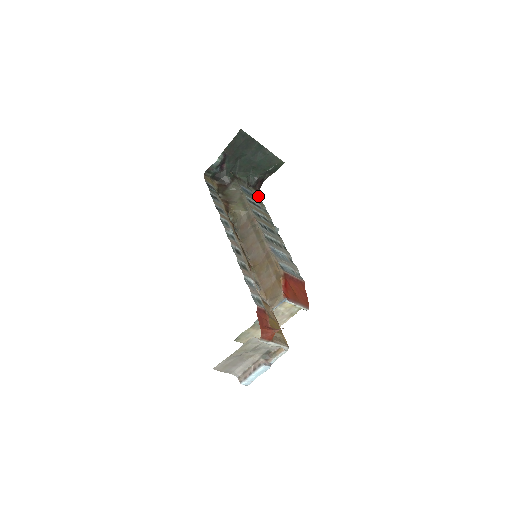
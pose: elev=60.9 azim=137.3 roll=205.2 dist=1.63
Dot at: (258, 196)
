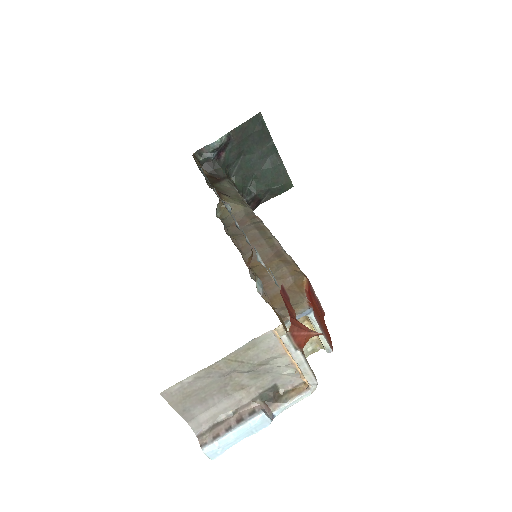
Dot at: occluded
